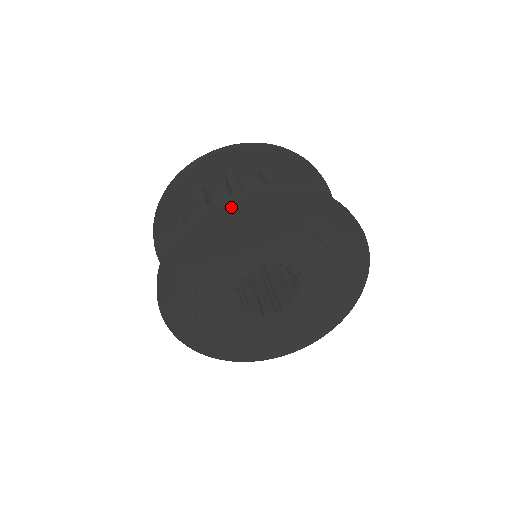
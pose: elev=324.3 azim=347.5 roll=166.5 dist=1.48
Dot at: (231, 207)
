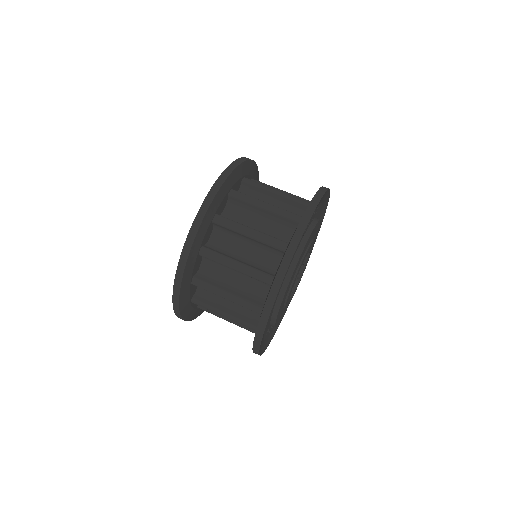
Dot at: occluded
